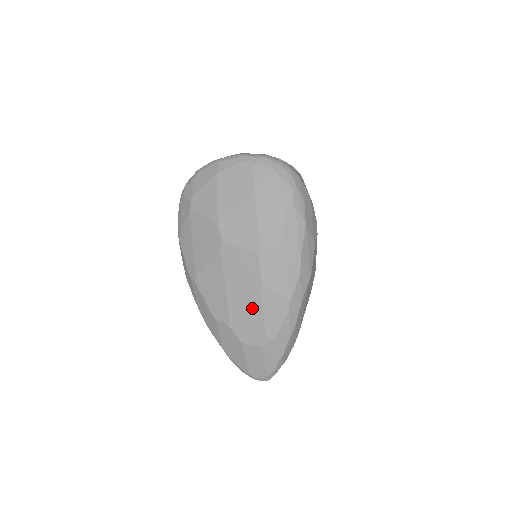
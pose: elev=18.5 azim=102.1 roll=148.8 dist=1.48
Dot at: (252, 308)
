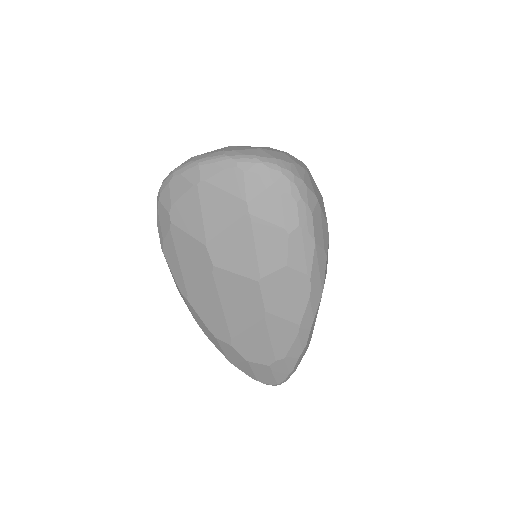
Dot at: (256, 333)
